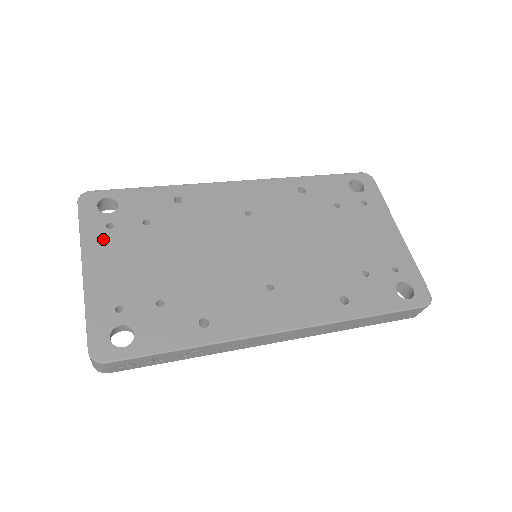
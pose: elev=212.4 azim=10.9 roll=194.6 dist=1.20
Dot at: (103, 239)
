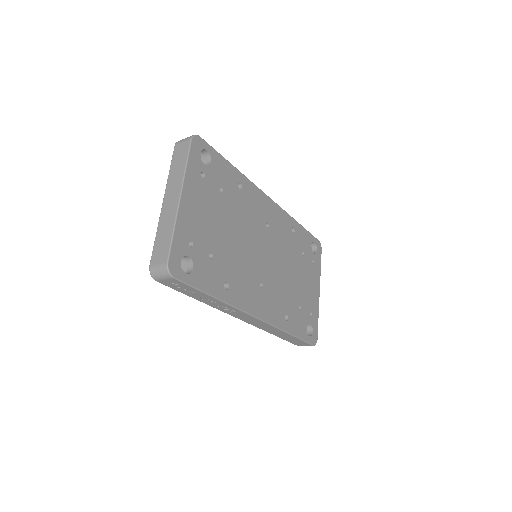
Dot at: (197, 182)
